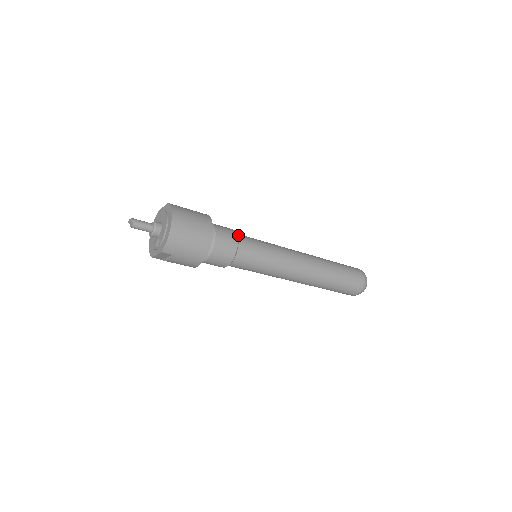
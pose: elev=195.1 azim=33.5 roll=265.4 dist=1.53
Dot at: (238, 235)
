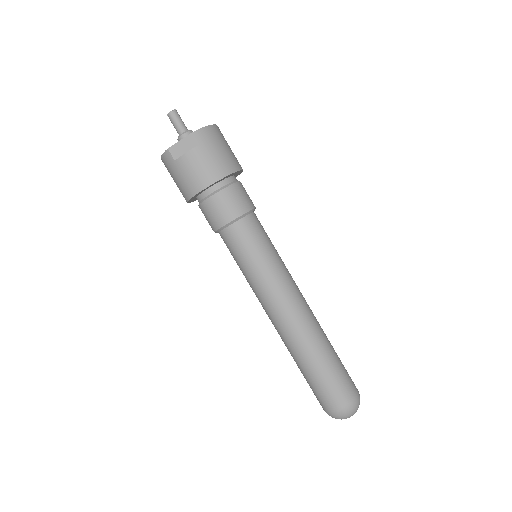
Dot at: occluded
